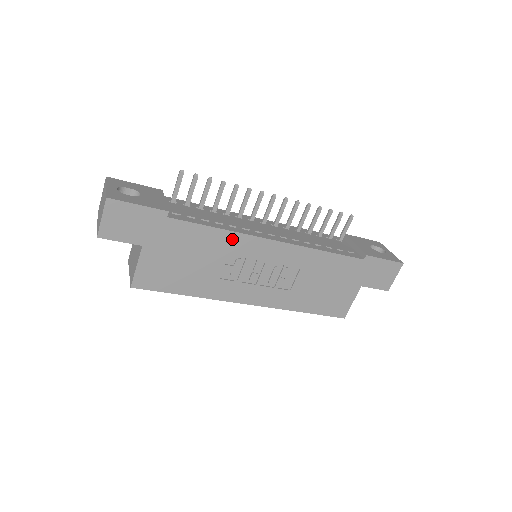
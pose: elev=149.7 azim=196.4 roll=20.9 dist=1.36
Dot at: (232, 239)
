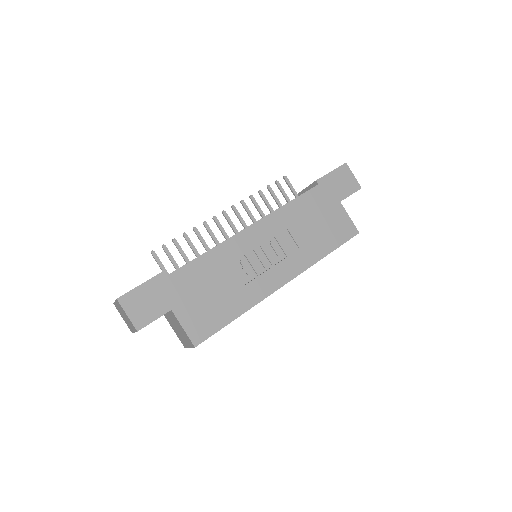
Dot at: (221, 251)
